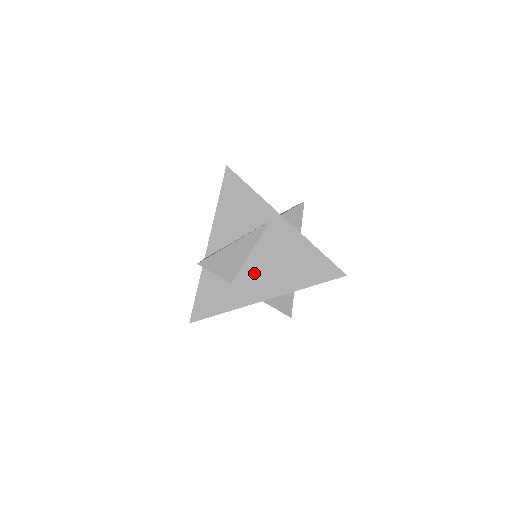
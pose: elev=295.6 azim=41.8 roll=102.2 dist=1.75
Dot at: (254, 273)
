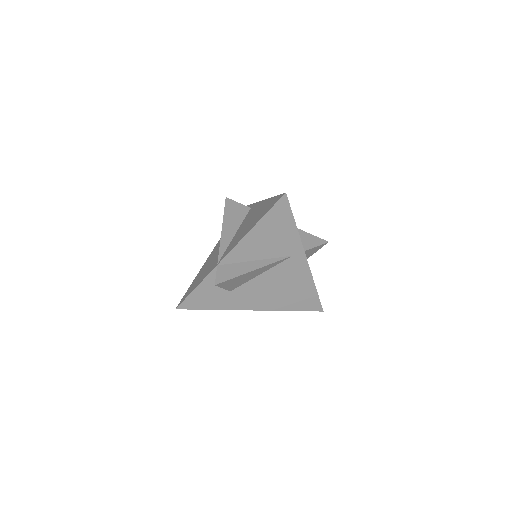
Dot at: (254, 289)
